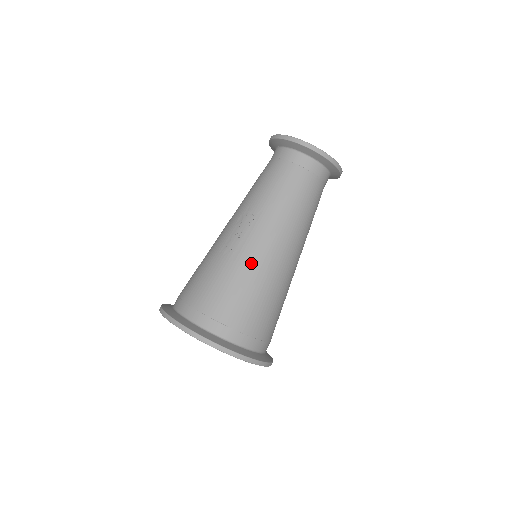
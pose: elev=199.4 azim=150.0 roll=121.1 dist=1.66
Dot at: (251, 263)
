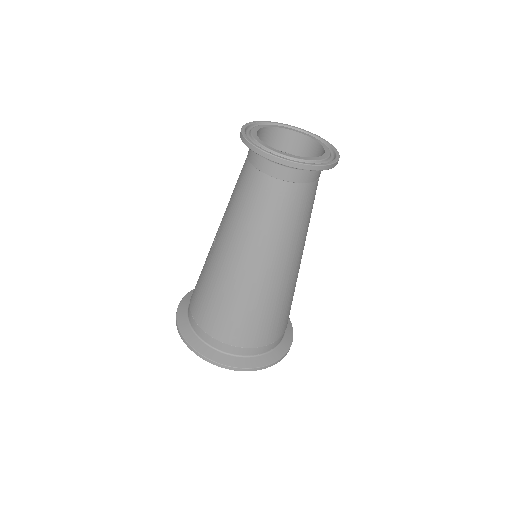
Dot at: (214, 272)
